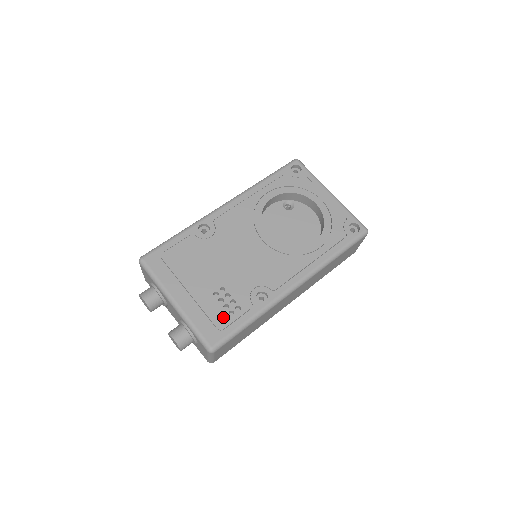
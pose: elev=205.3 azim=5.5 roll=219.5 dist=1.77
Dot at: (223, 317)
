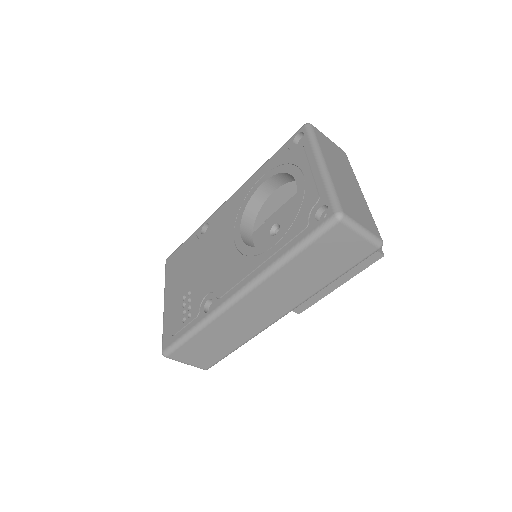
Dot at: (178, 322)
